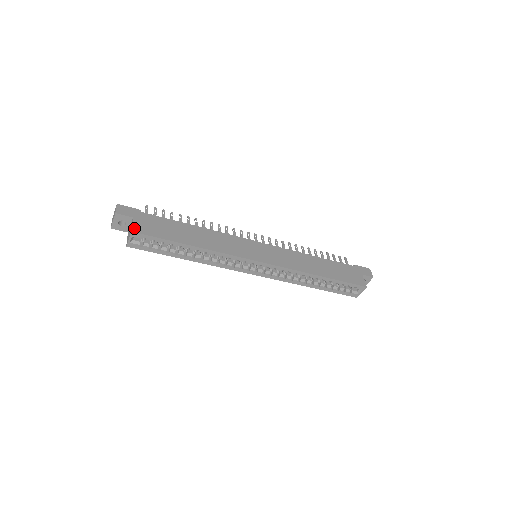
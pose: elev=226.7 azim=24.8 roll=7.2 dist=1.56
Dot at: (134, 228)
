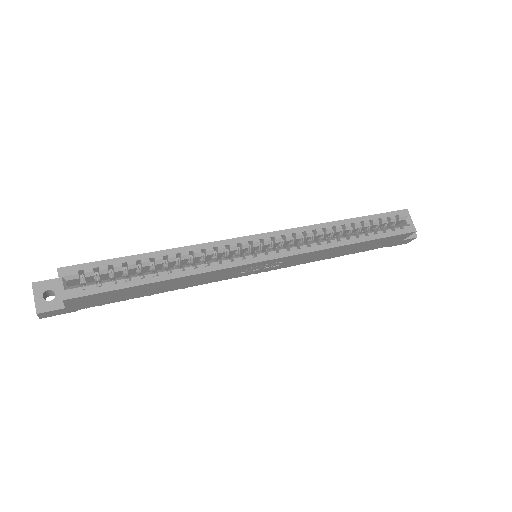
Dot at: (61, 270)
